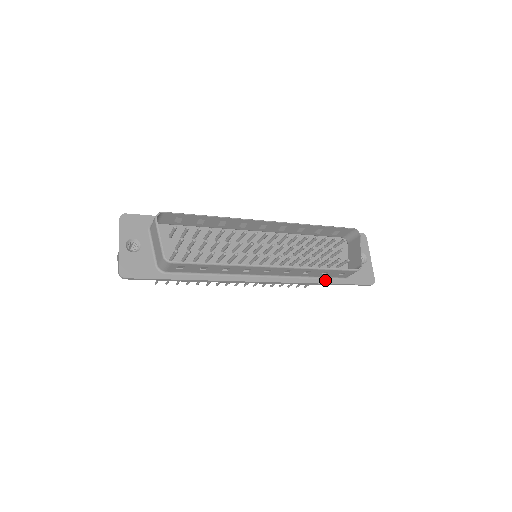
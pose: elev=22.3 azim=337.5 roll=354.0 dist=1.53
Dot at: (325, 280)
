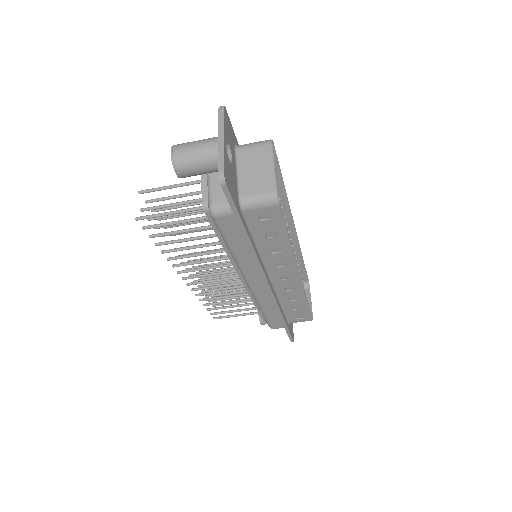
Dot at: (284, 316)
